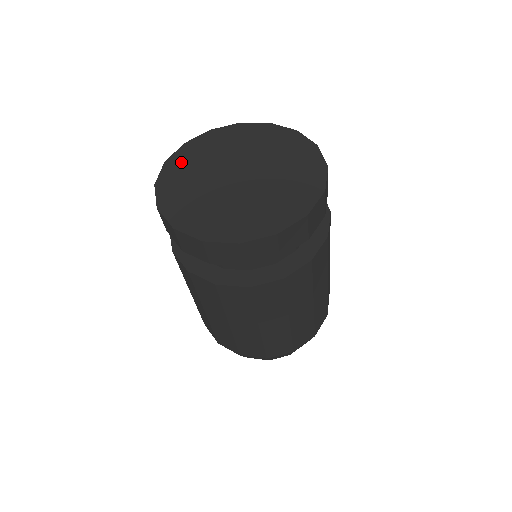
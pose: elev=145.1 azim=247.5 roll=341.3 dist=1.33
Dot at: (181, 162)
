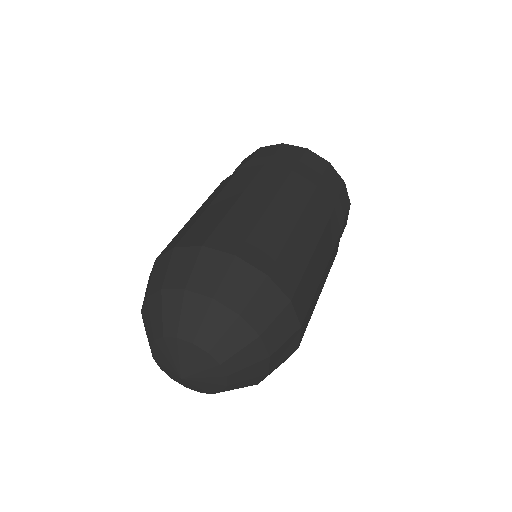
Dot at: occluded
